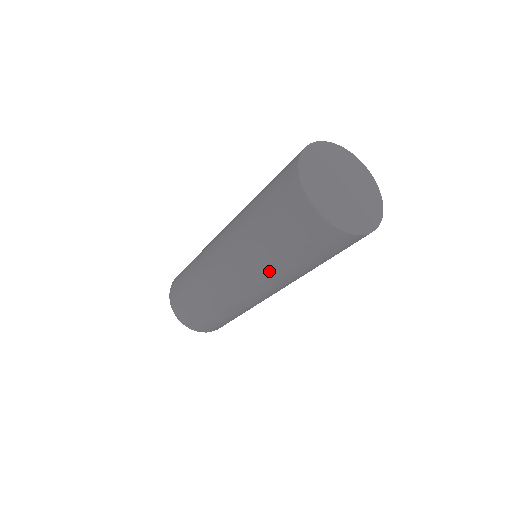
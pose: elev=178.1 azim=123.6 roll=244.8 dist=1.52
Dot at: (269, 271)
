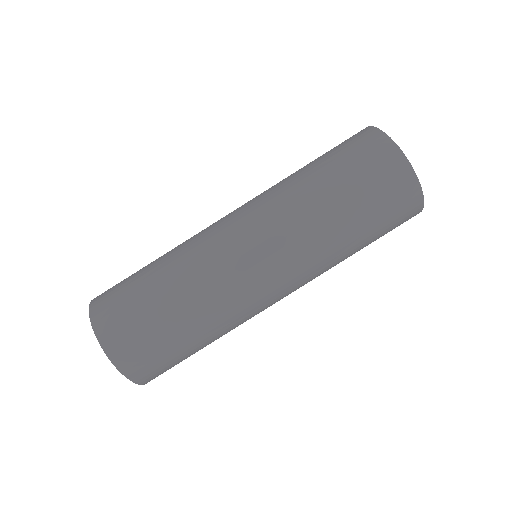
Dot at: (325, 253)
